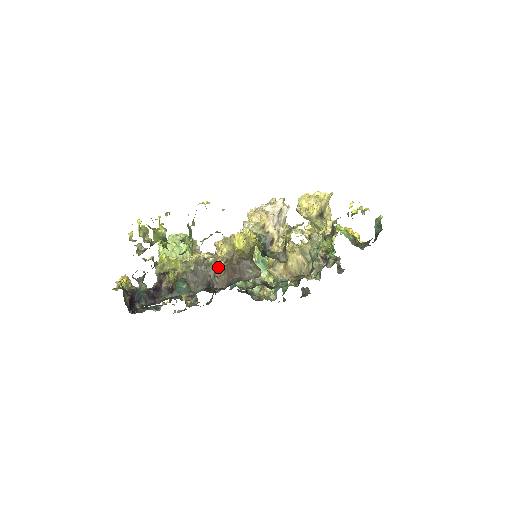
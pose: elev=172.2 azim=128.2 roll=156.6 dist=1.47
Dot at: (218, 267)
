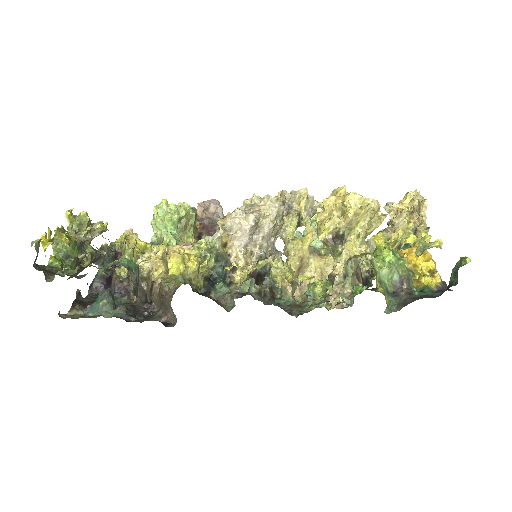
Dot at: (153, 285)
